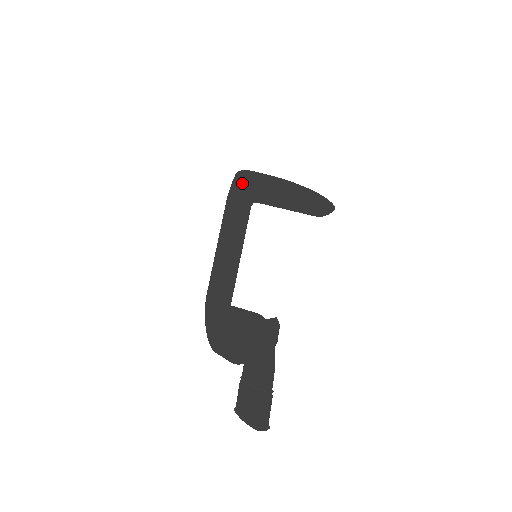
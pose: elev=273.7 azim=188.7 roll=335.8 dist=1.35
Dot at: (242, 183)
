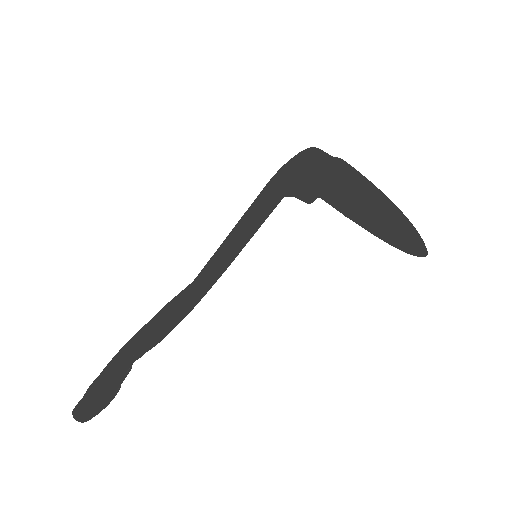
Dot at: (280, 168)
